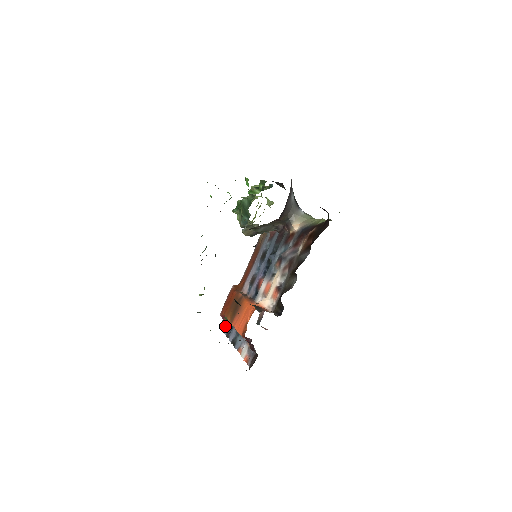
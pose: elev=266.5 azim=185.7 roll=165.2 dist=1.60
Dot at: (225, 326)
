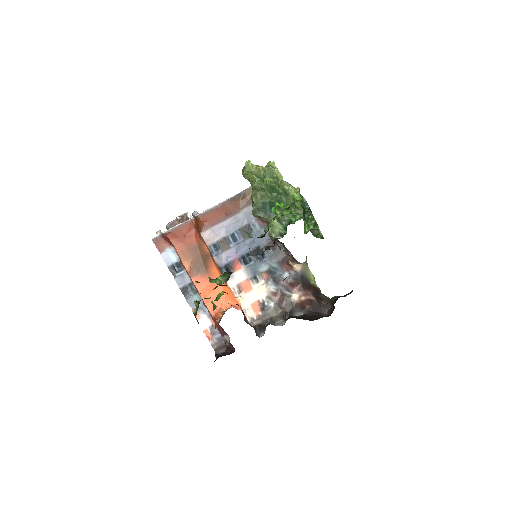
Dot at: (165, 250)
